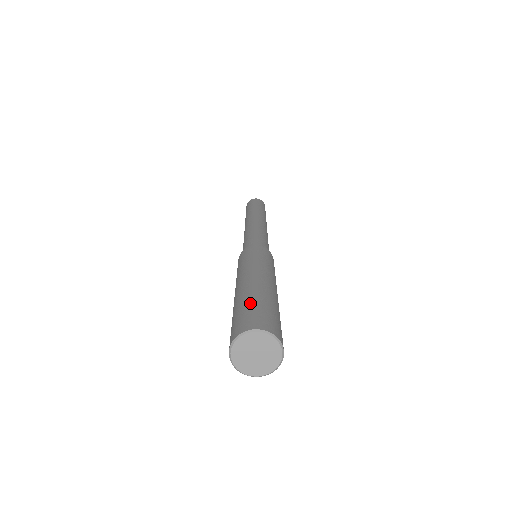
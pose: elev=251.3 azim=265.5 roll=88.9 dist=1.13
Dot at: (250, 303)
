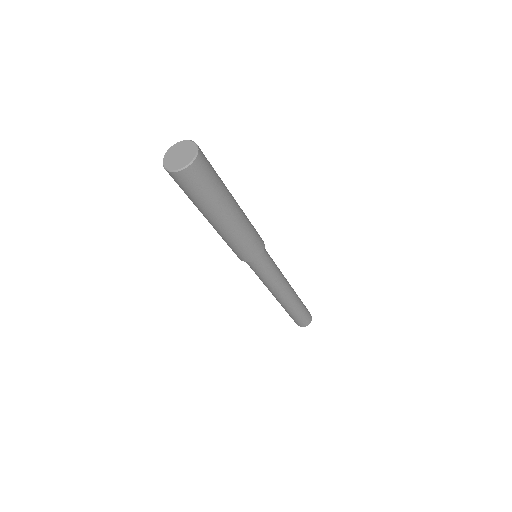
Dot at: occluded
